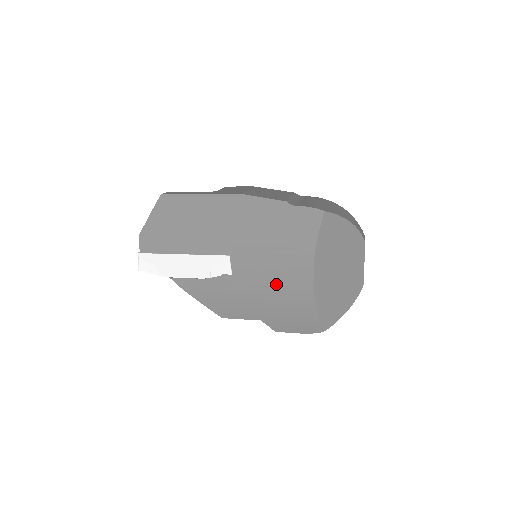
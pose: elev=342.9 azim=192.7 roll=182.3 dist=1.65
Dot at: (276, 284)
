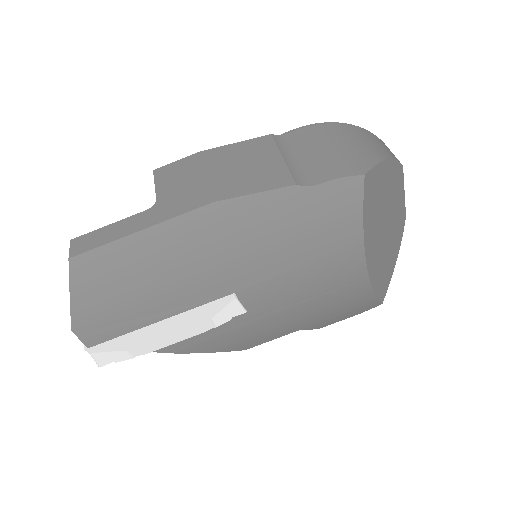
Dot at: (314, 294)
